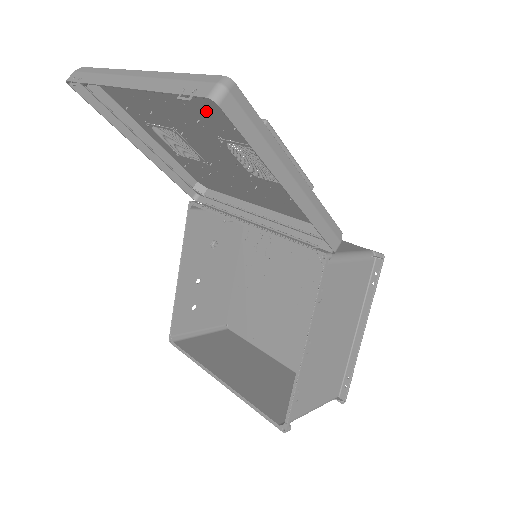
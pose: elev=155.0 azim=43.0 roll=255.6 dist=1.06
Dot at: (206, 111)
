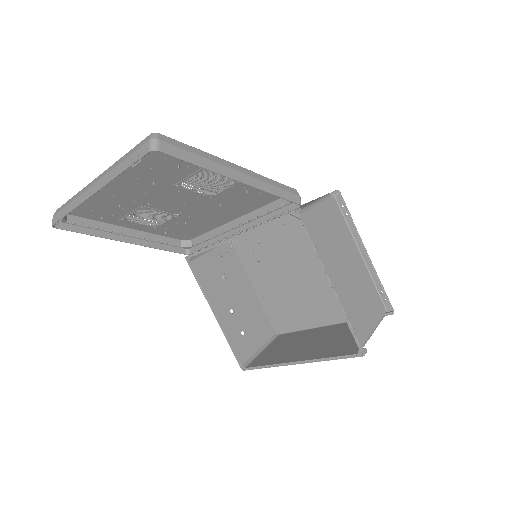
Dot at: (154, 171)
